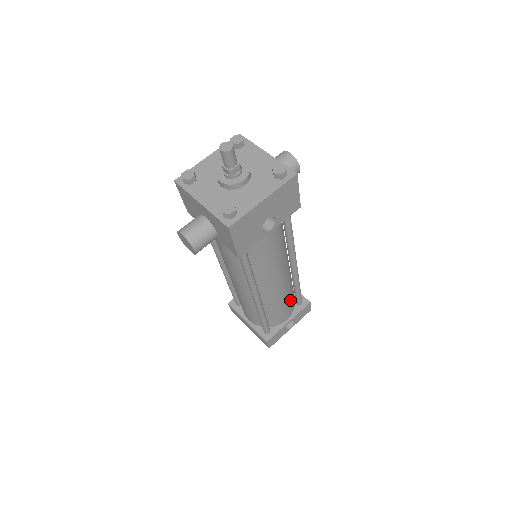
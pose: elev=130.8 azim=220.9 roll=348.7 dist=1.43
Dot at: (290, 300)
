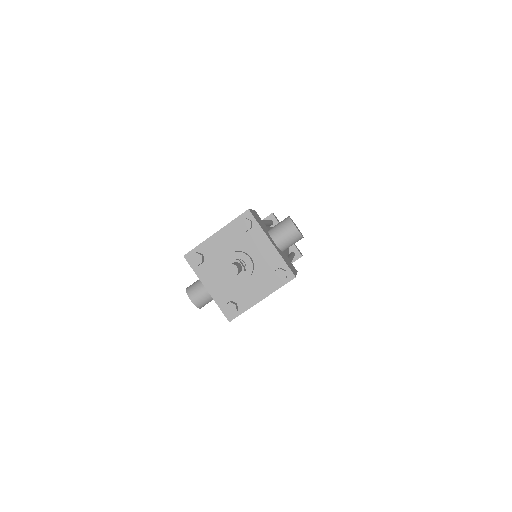
Dot at: occluded
